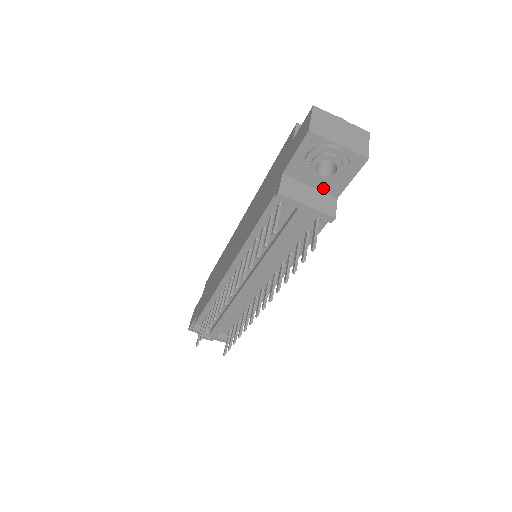
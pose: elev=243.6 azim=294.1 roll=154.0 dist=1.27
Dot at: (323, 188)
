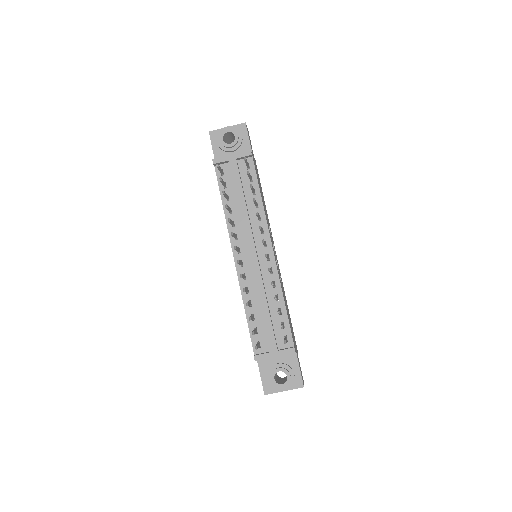
Dot at: occluded
